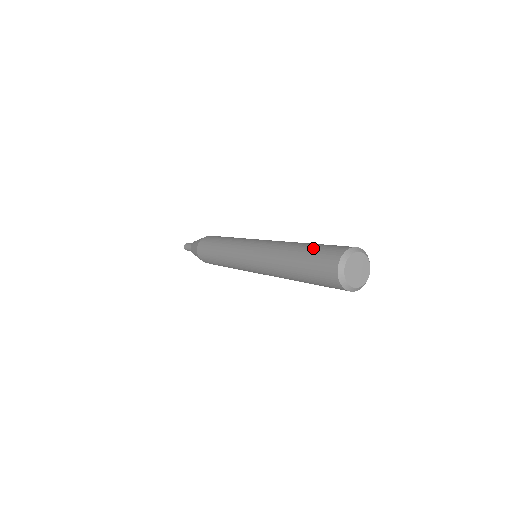
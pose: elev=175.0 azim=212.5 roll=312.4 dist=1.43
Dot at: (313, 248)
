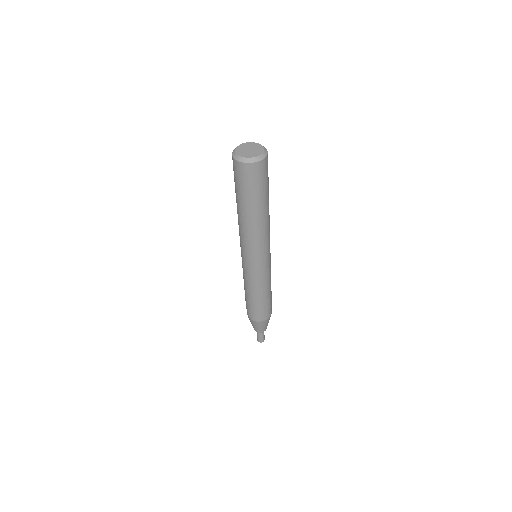
Dot at: occluded
